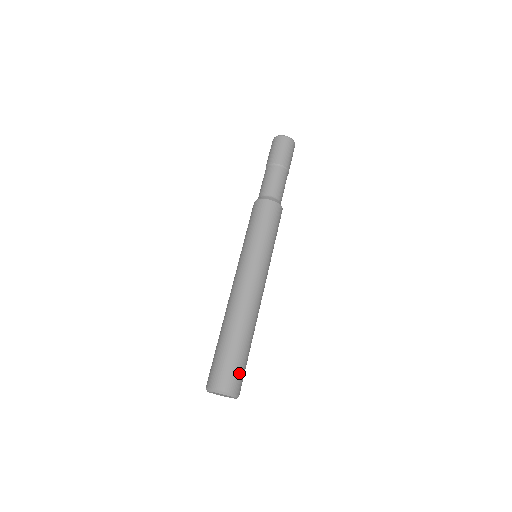
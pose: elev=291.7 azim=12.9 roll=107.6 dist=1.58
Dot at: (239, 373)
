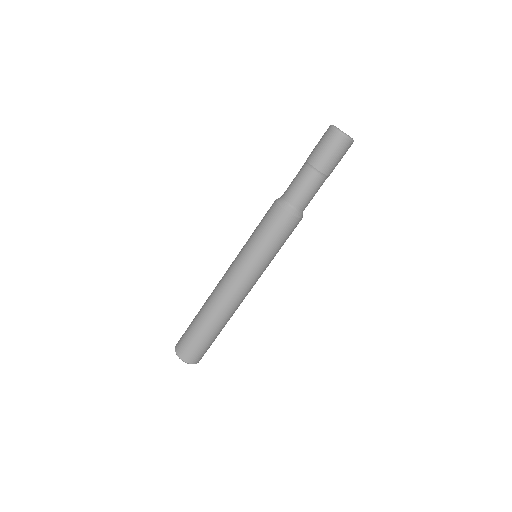
Dot at: (203, 351)
